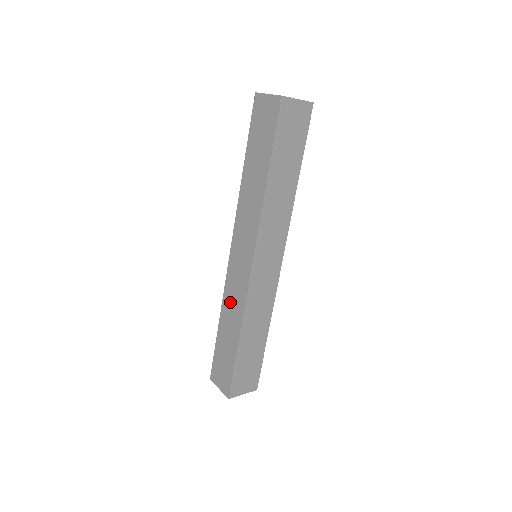
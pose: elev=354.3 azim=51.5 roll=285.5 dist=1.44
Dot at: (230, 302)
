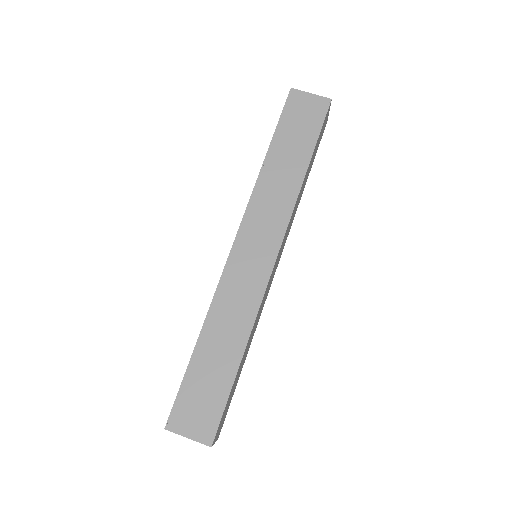
Dot at: (228, 307)
